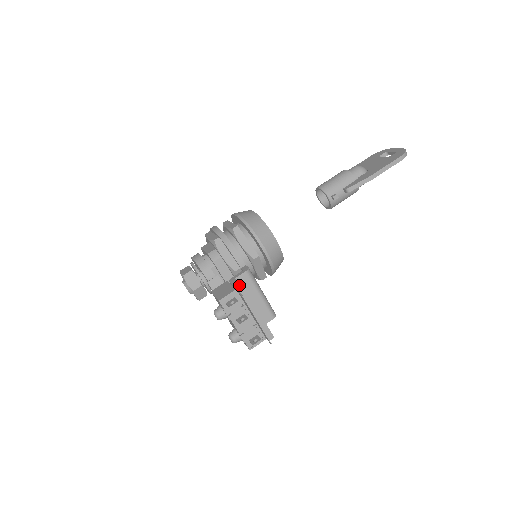
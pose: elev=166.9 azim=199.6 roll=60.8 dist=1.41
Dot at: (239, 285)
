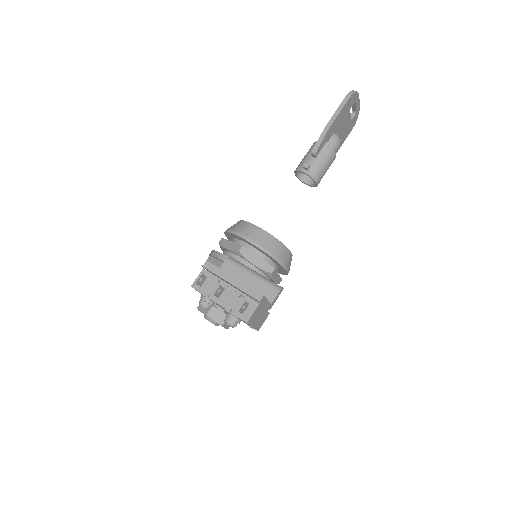
Dot at: occluded
